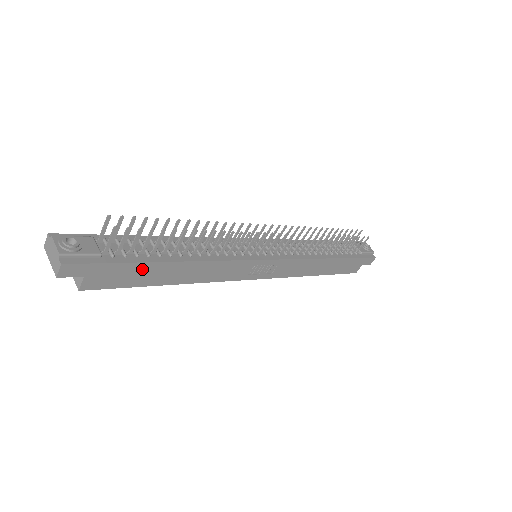
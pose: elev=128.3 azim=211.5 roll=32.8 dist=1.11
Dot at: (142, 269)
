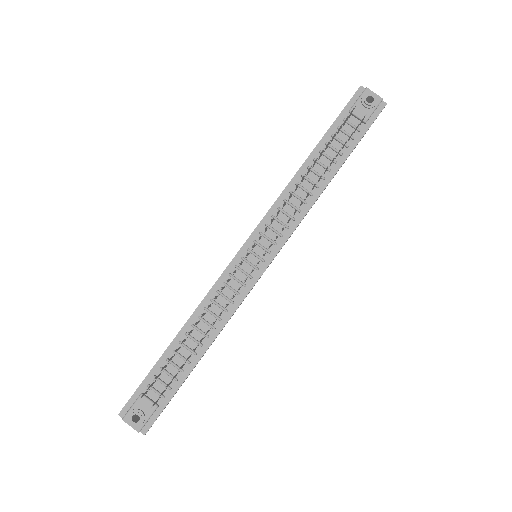
Dot at: (186, 378)
